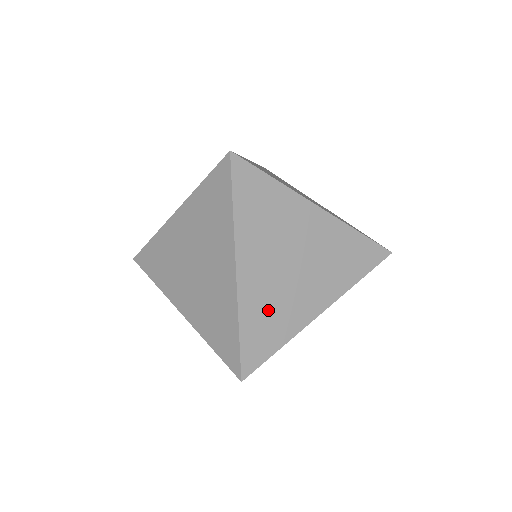
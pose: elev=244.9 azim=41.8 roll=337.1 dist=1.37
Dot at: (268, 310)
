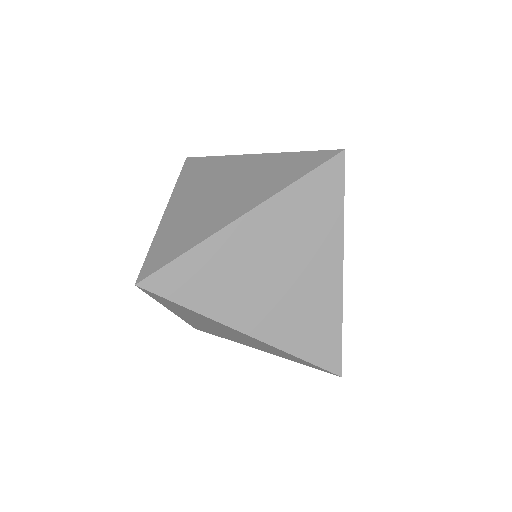
Dot at: (183, 227)
